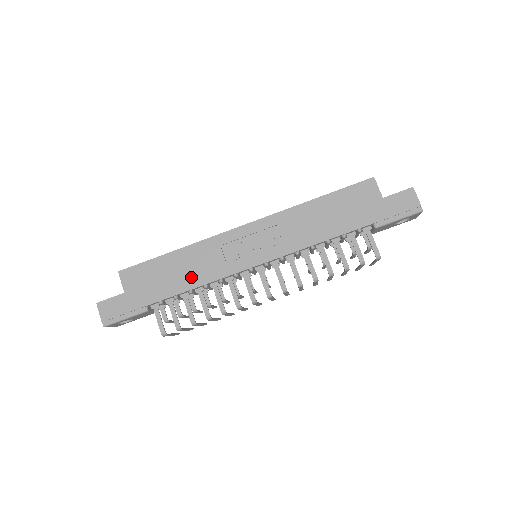
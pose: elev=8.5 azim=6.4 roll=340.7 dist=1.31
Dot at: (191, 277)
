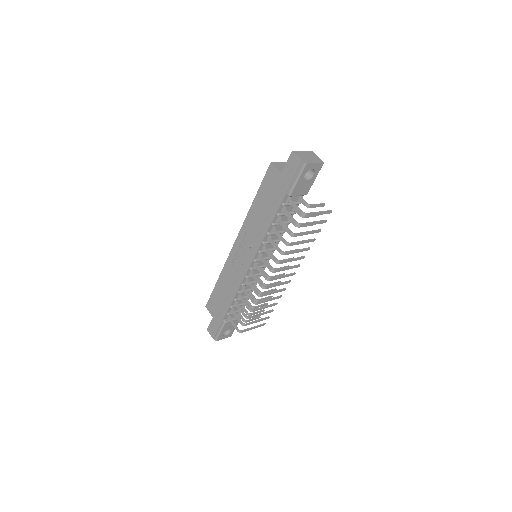
Dot at: (230, 291)
